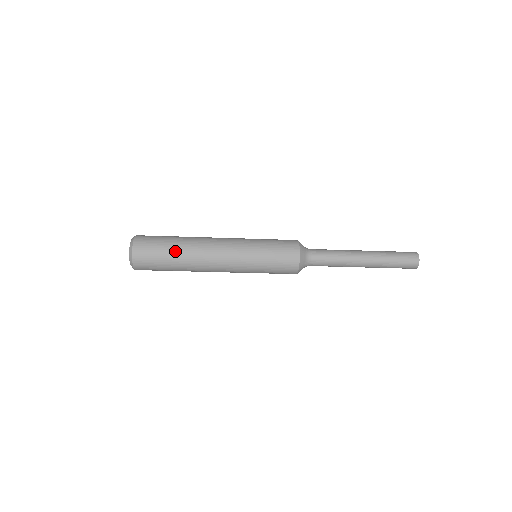
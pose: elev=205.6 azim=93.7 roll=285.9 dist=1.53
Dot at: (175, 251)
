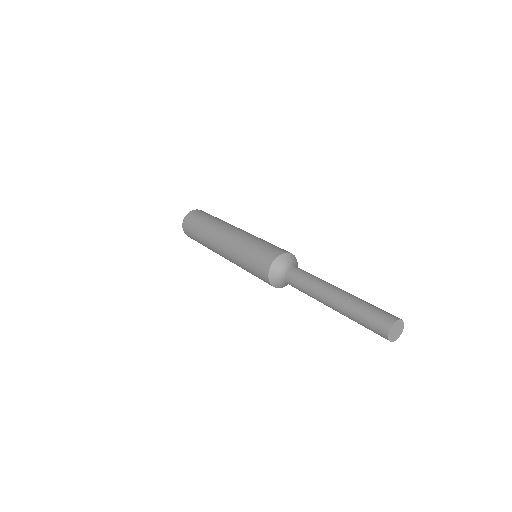
Dot at: (200, 240)
